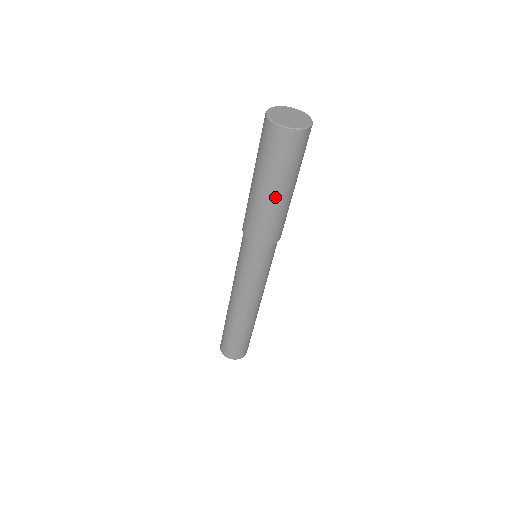
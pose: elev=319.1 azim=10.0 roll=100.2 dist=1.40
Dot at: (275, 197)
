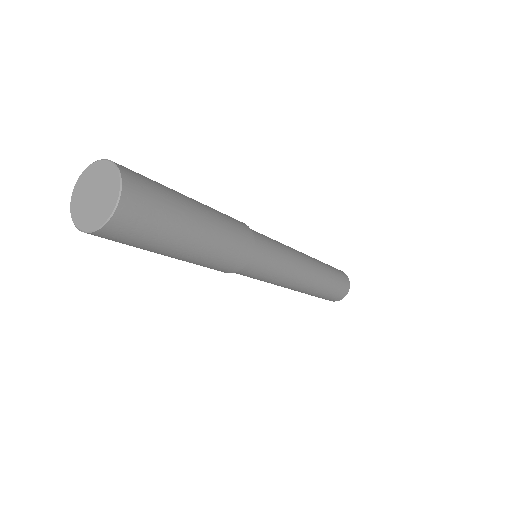
Dot at: (187, 255)
